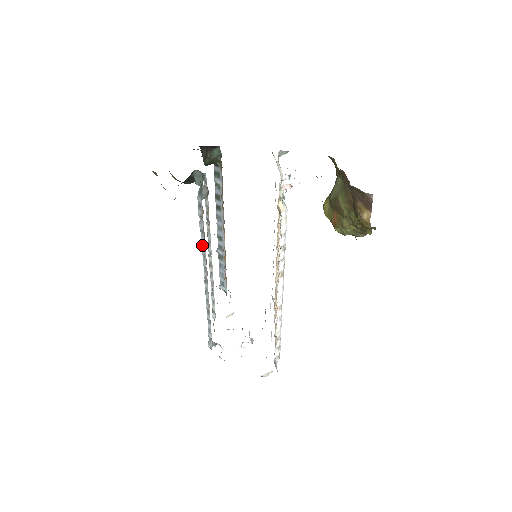
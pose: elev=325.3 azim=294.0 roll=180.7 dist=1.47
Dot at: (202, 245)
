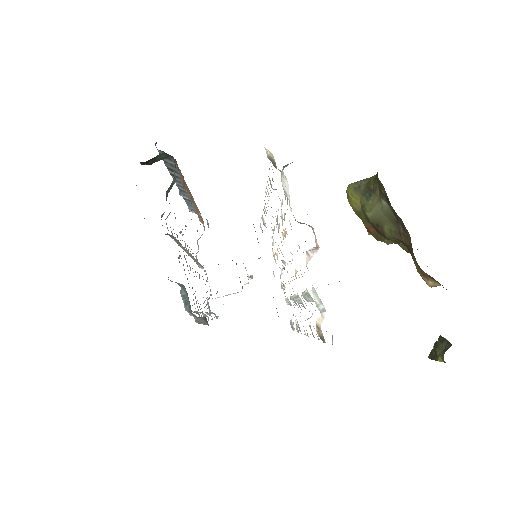
Dot at: (197, 311)
